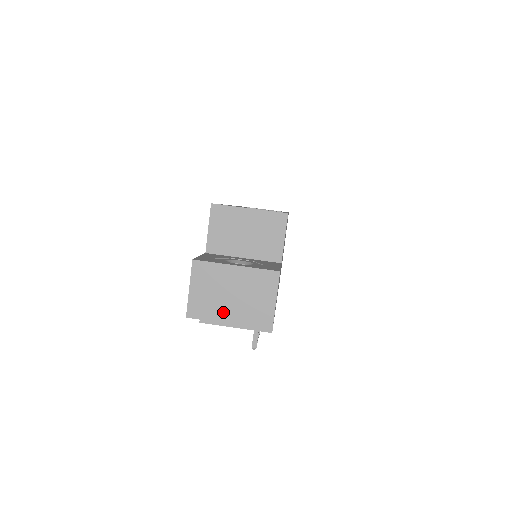
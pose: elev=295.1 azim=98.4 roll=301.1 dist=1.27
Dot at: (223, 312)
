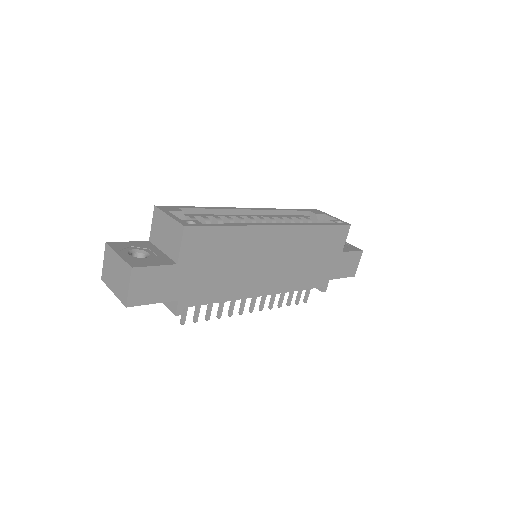
Dot at: (112, 284)
